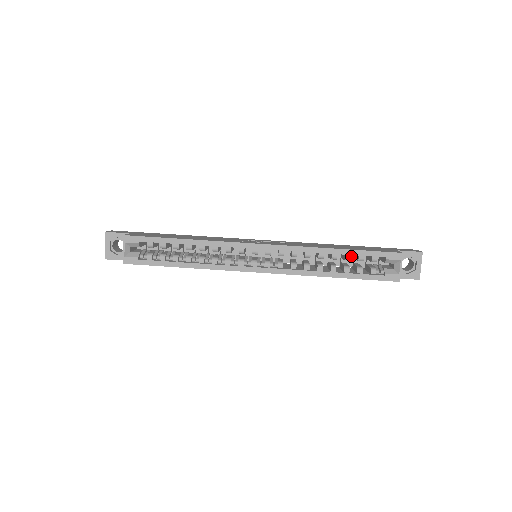
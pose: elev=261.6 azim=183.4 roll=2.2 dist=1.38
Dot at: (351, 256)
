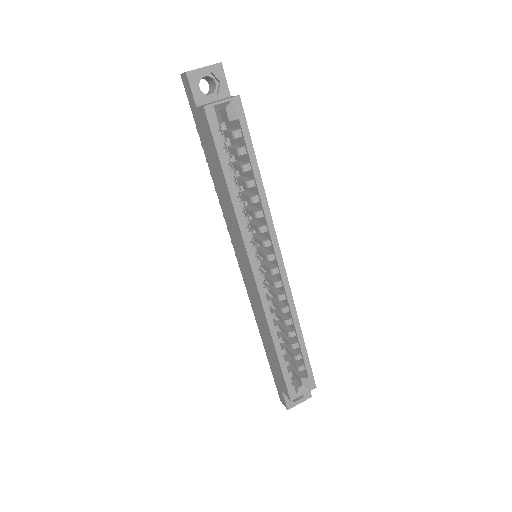
Dot at: (283, 341)
